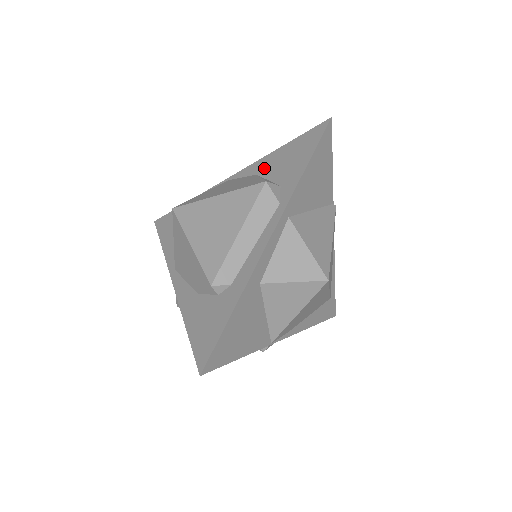
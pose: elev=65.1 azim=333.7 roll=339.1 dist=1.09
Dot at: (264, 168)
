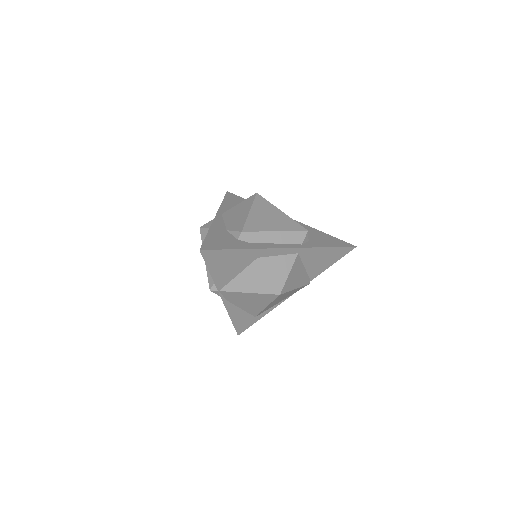
Dot at: (308, 230)
